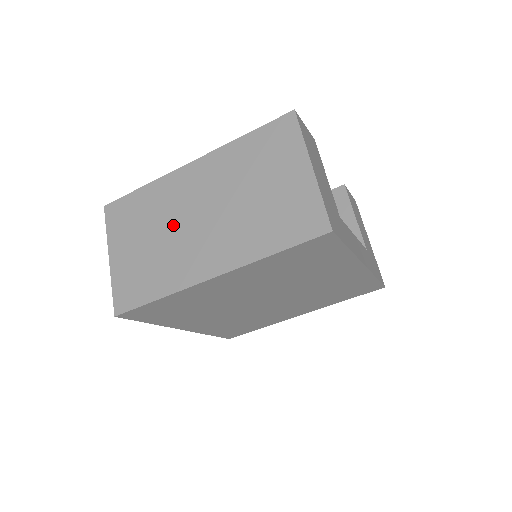
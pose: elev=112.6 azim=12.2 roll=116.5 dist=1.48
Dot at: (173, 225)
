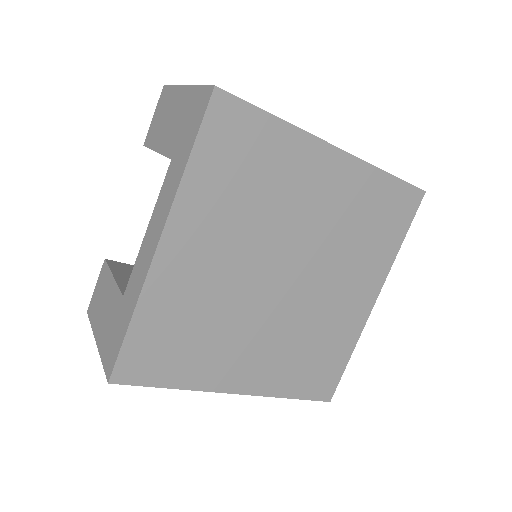
Dot at: occluded
